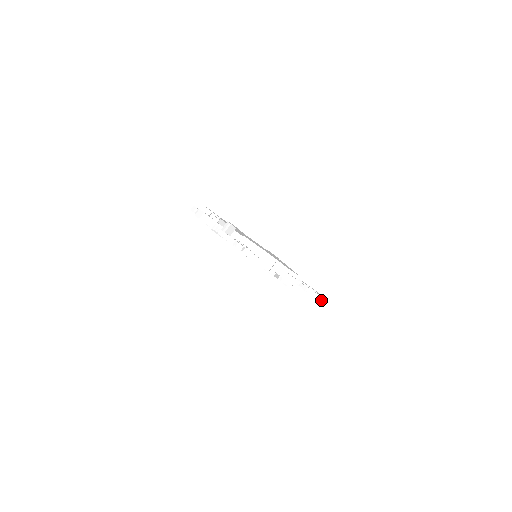
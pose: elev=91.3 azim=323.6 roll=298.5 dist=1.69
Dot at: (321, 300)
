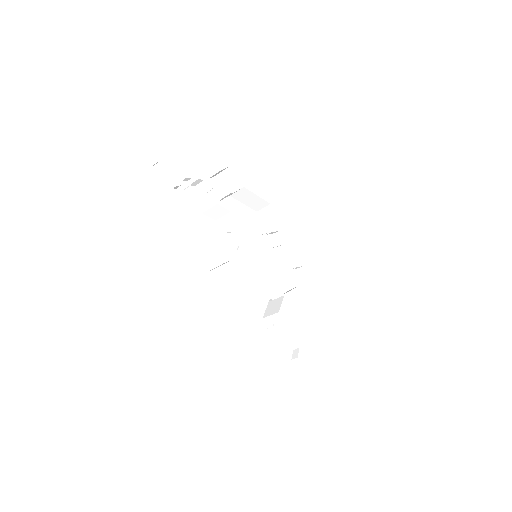
Dot at: (294, 357)
